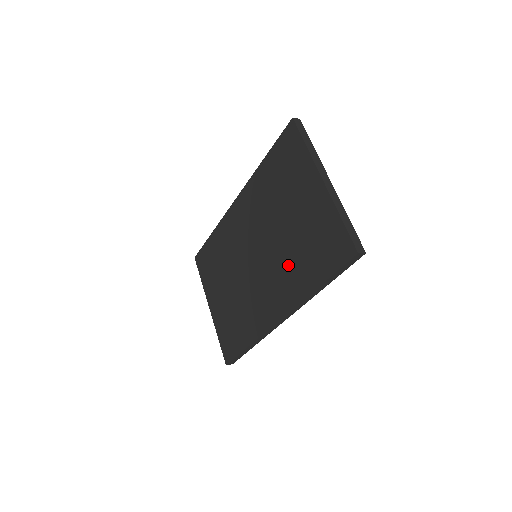
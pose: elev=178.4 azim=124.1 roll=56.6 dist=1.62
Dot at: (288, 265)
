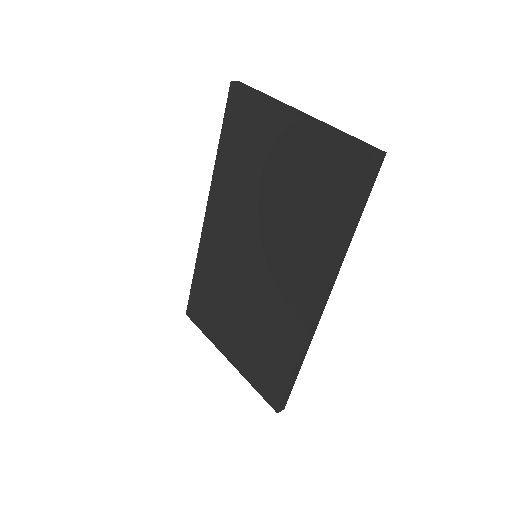
Dot at: (299, 235)
